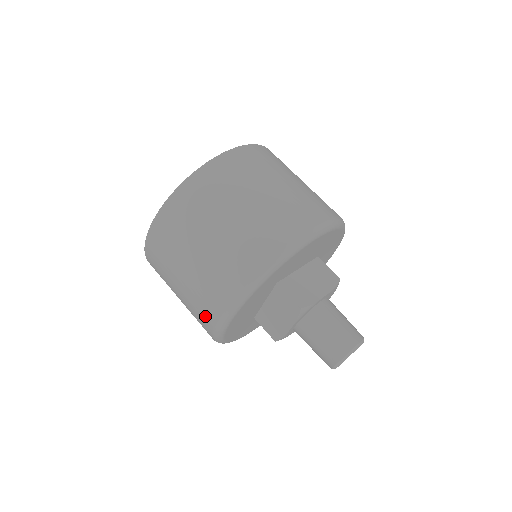
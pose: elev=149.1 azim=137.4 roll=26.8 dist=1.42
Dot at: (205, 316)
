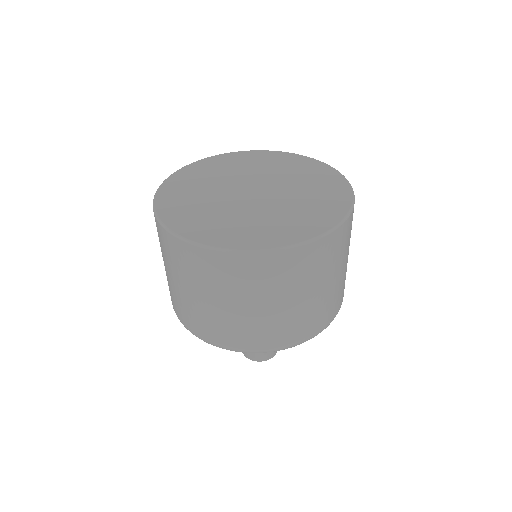
Dot at: occluded
